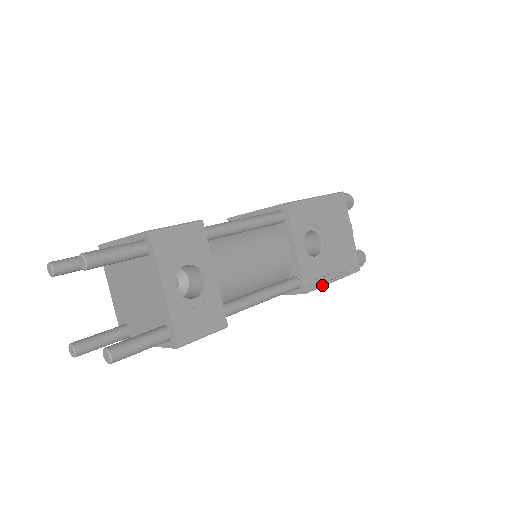
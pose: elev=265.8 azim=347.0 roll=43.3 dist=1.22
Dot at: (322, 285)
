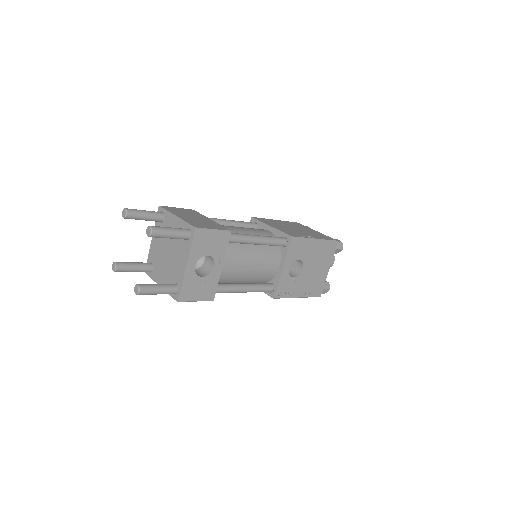
Dot at: (288, 297)
